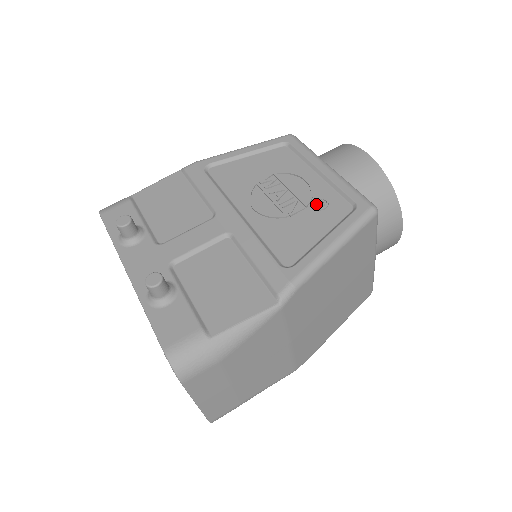
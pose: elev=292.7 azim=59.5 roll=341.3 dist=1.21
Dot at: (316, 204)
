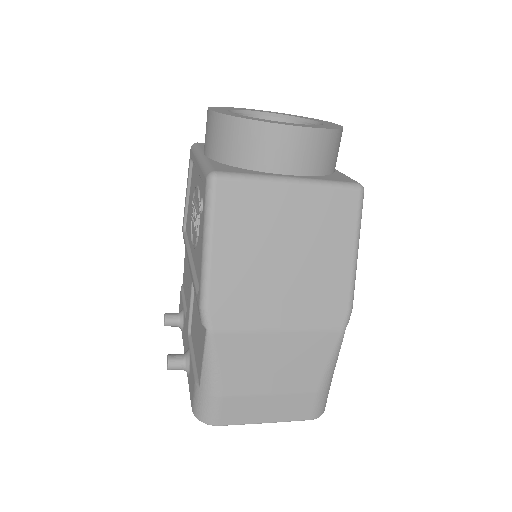
Dot at: occluded
